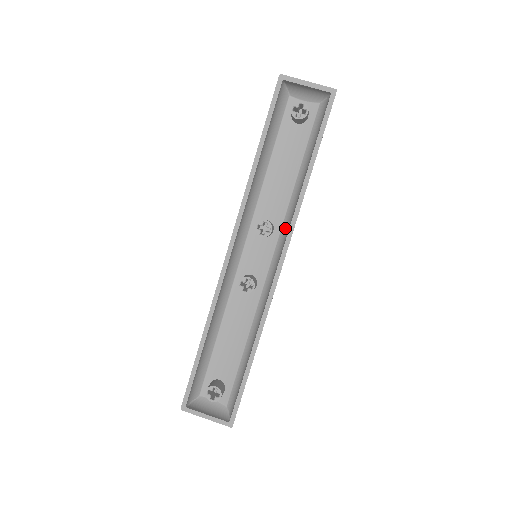
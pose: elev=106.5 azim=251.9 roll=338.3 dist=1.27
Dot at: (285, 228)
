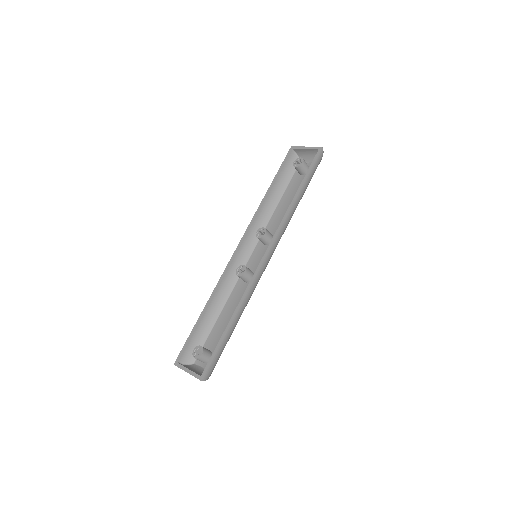
Dot at: occluded
